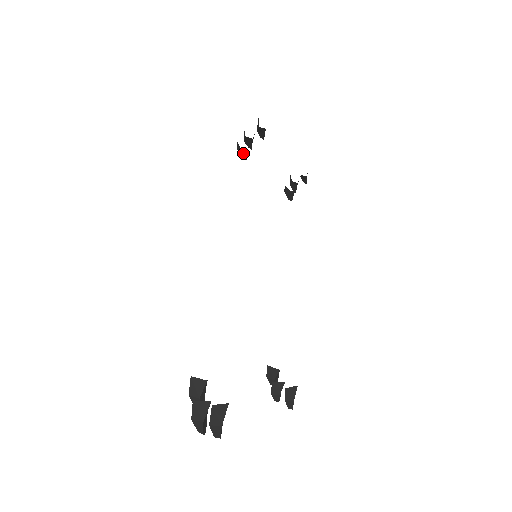
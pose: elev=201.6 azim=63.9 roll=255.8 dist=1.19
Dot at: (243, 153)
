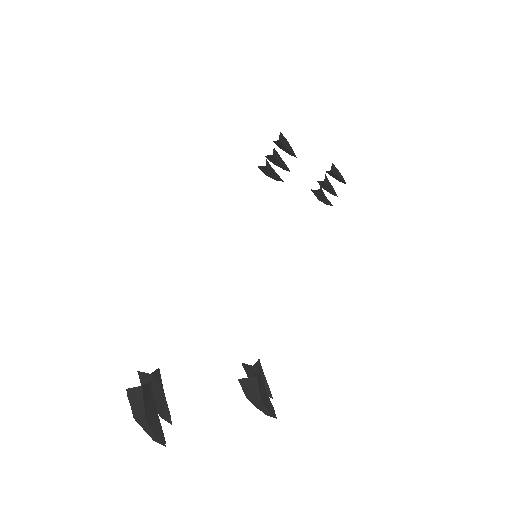
Dot at: (269, 173)
